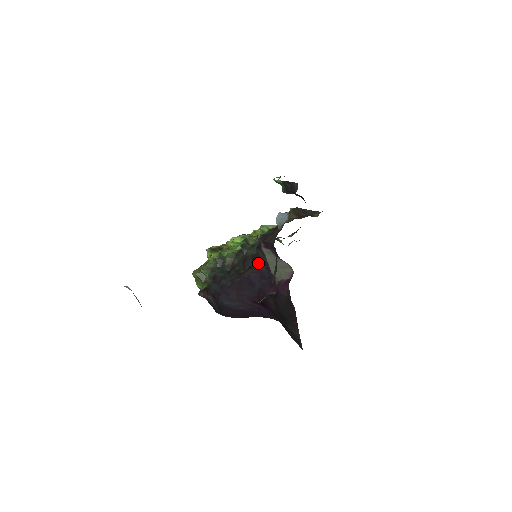
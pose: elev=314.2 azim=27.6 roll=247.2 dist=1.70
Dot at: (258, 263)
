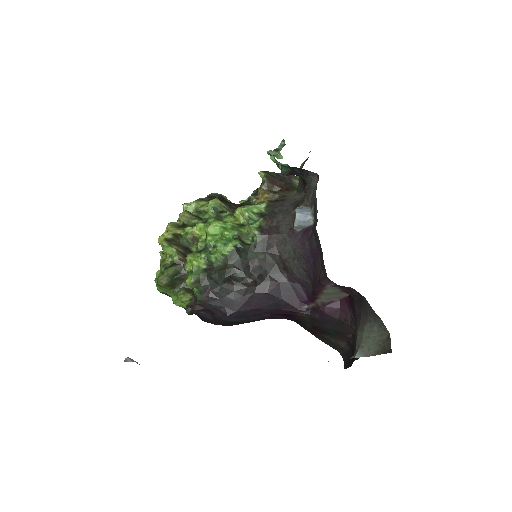
Dot at: (272, 271)
